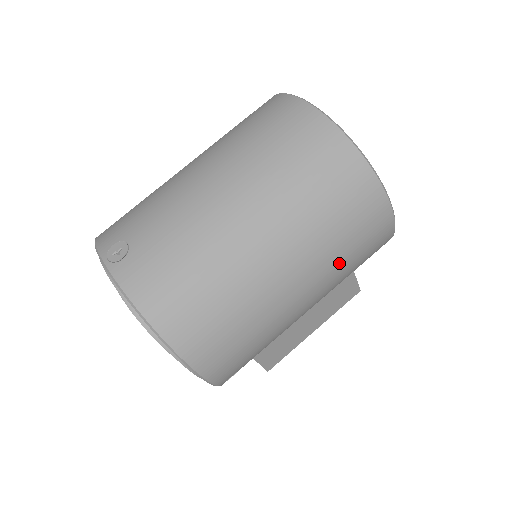
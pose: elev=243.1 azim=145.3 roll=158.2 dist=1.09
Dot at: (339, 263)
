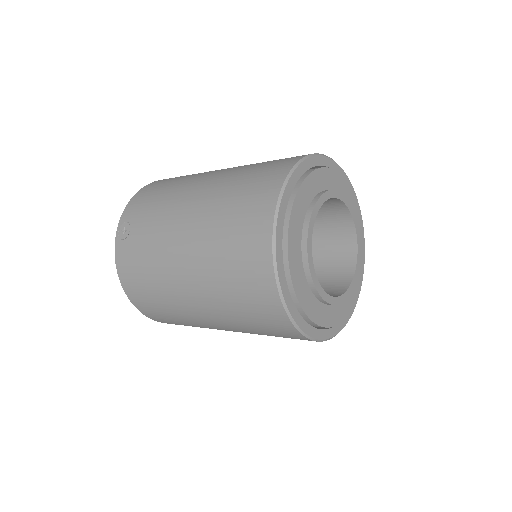
Dot at: (258, 334)
